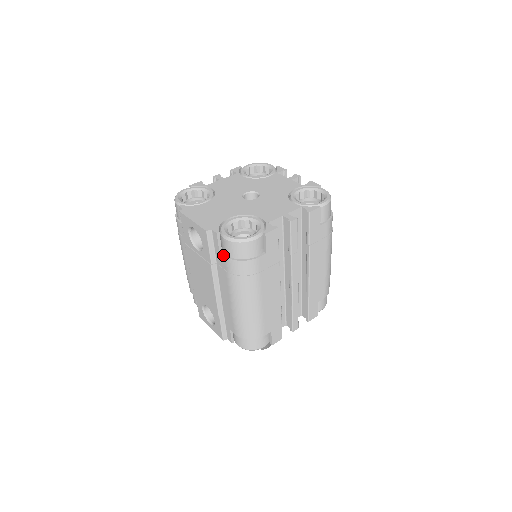
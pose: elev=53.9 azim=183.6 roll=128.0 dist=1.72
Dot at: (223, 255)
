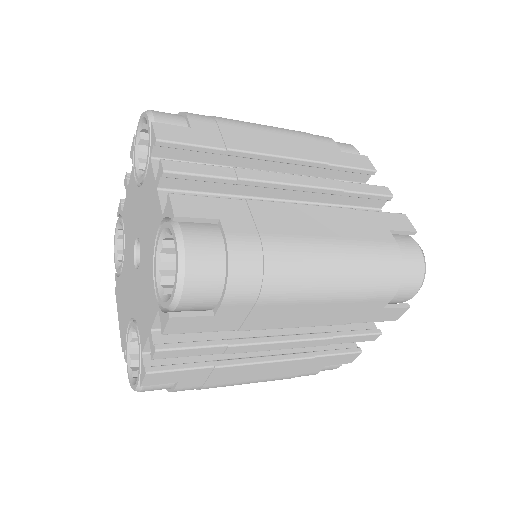
Dot at: occluded
